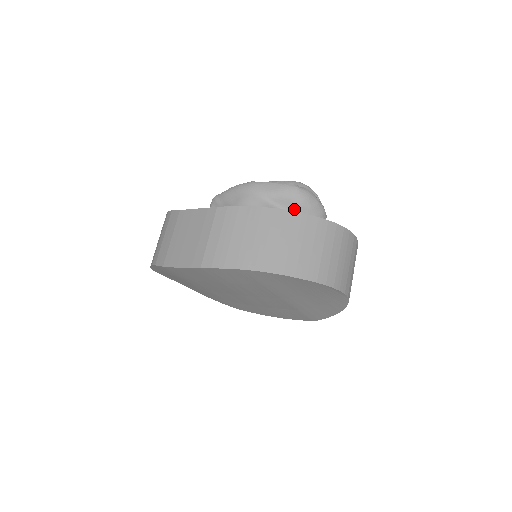
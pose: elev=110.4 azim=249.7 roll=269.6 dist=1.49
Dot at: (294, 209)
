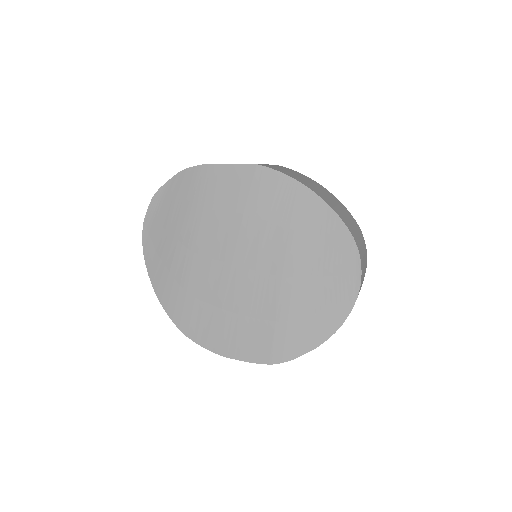
Dot at: occluded
